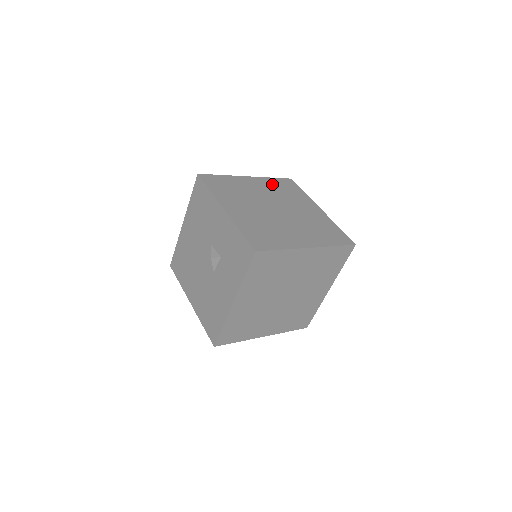
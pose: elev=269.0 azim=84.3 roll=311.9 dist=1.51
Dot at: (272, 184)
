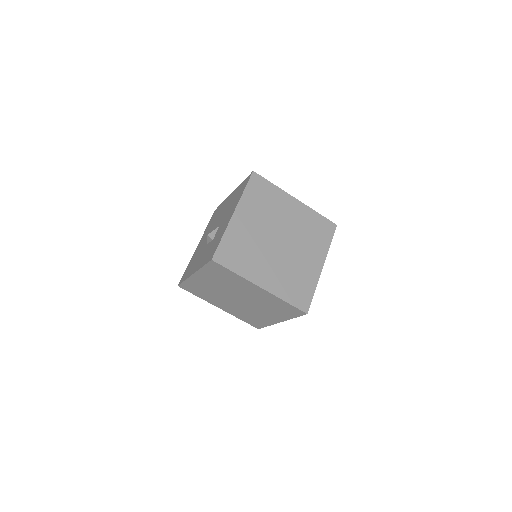
Dot at: (309, 218)
